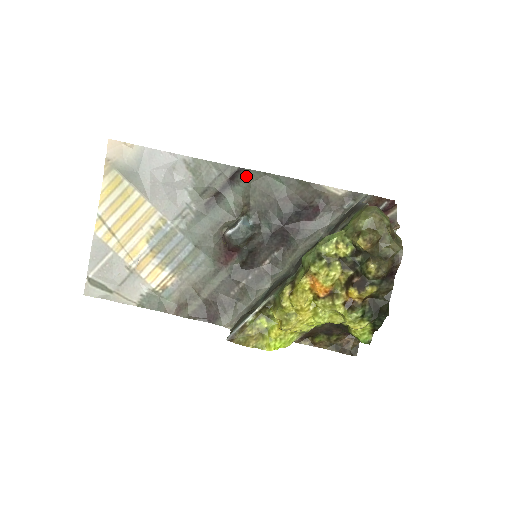
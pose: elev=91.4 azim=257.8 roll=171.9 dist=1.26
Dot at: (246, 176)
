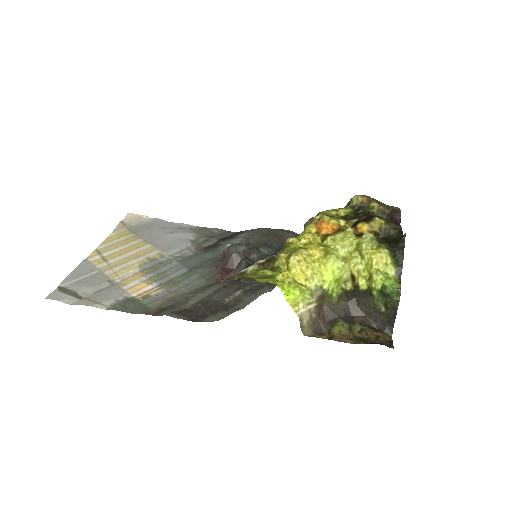
Dot at: (245, 232)
